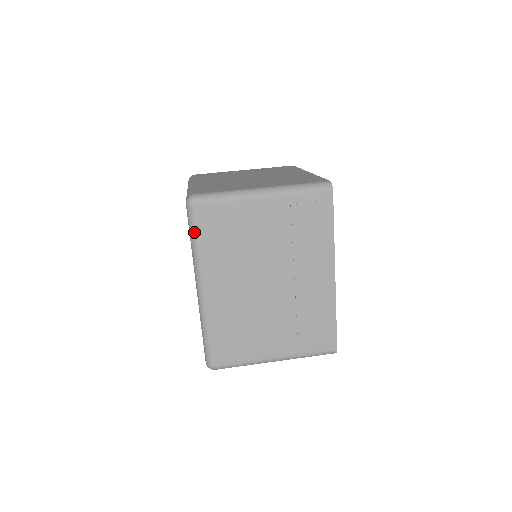
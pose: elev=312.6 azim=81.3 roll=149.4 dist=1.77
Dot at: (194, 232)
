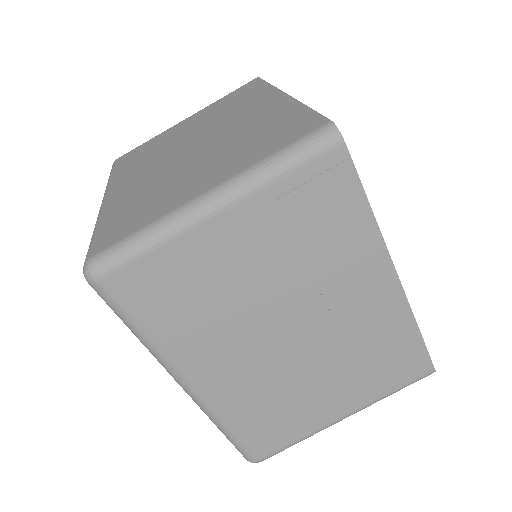
Dot at: (125, 319)
